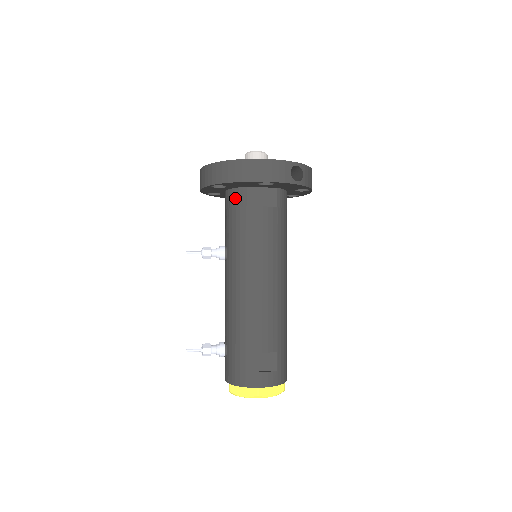
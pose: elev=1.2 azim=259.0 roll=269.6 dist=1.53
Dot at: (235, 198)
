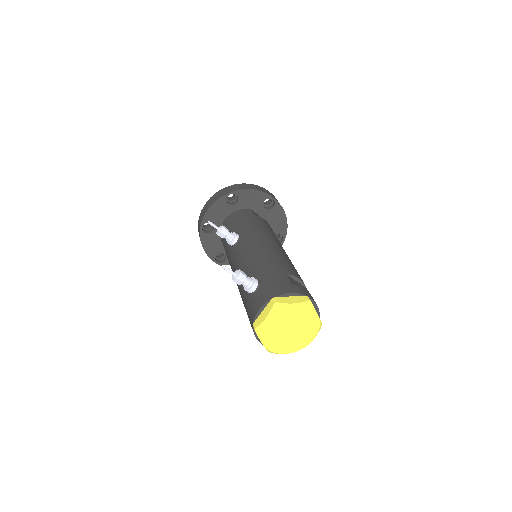
Dot at: (242, 212)
